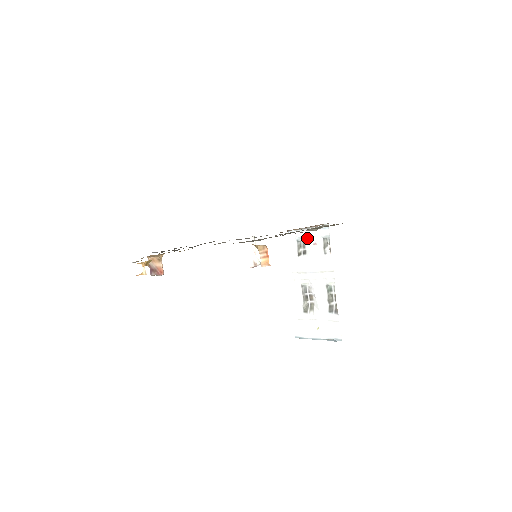
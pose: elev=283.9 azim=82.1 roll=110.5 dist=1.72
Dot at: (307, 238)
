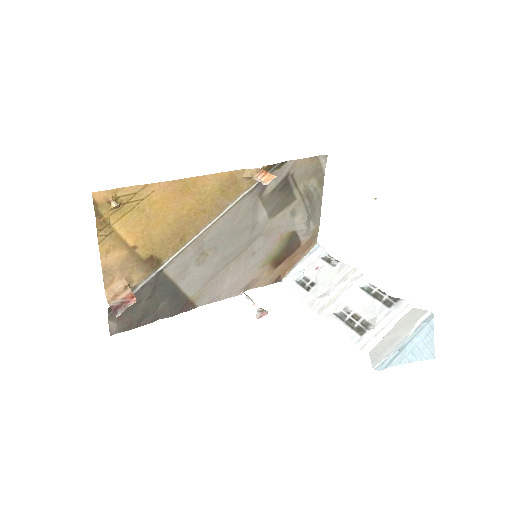
Dot at: (305, 271)
